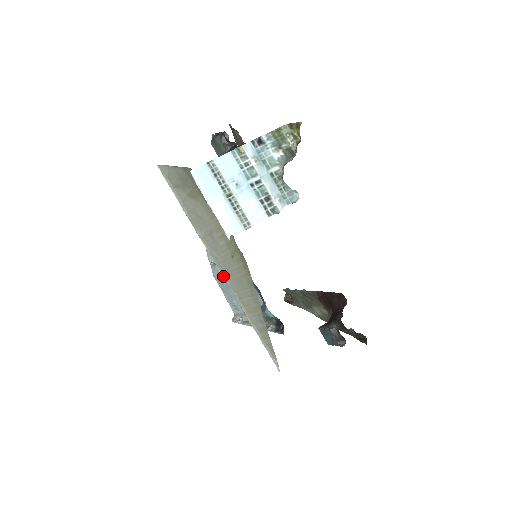
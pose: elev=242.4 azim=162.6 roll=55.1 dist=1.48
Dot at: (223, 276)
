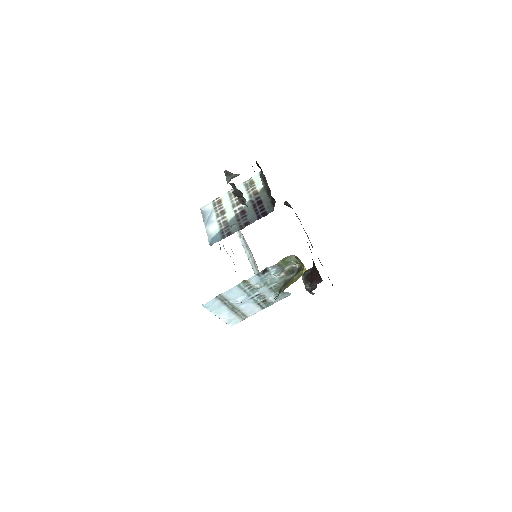
Dot at: occluded
